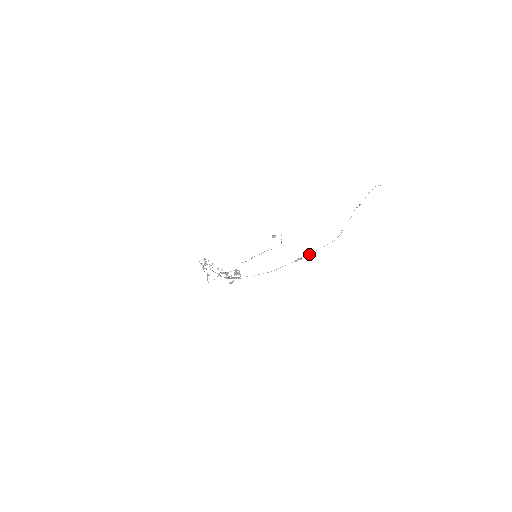
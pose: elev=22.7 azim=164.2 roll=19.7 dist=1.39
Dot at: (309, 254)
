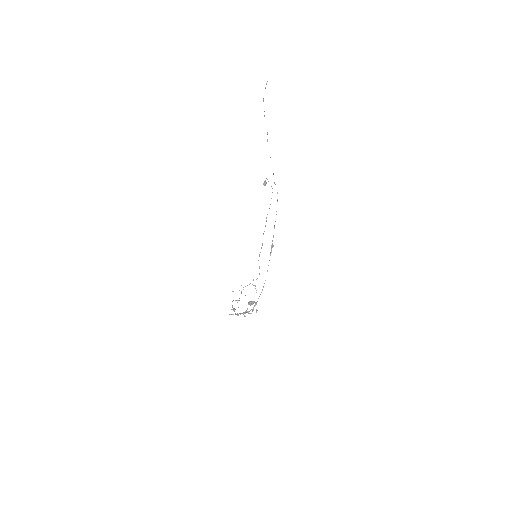
Dot at: (273, 235)
